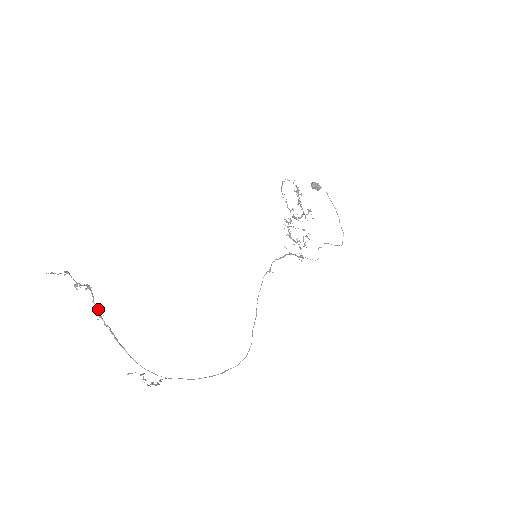
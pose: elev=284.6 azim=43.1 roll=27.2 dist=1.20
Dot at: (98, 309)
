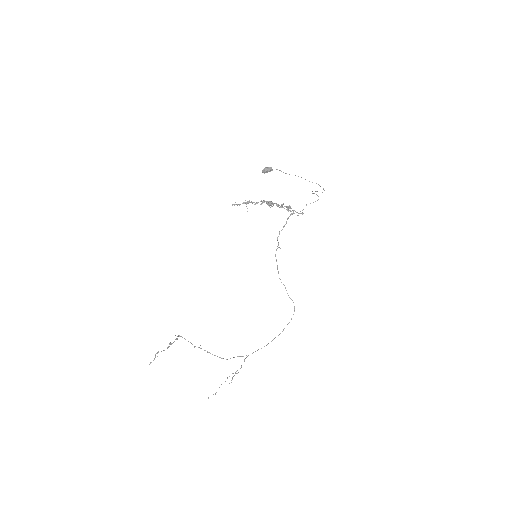
Dot at: occluded
